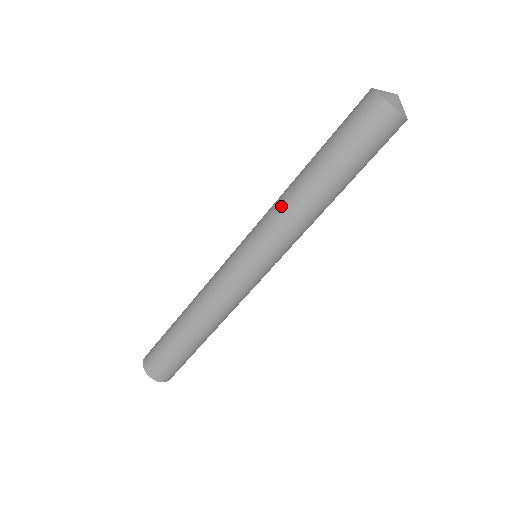
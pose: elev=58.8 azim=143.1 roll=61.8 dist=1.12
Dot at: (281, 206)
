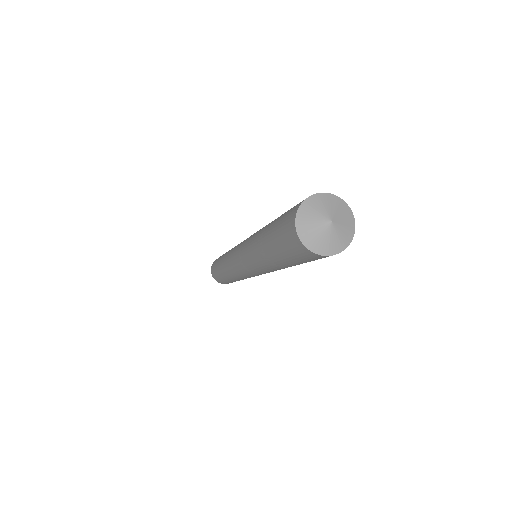
Dot at: (250, 244)
